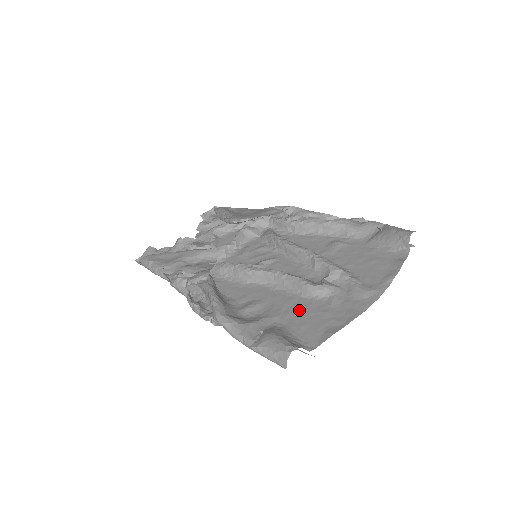
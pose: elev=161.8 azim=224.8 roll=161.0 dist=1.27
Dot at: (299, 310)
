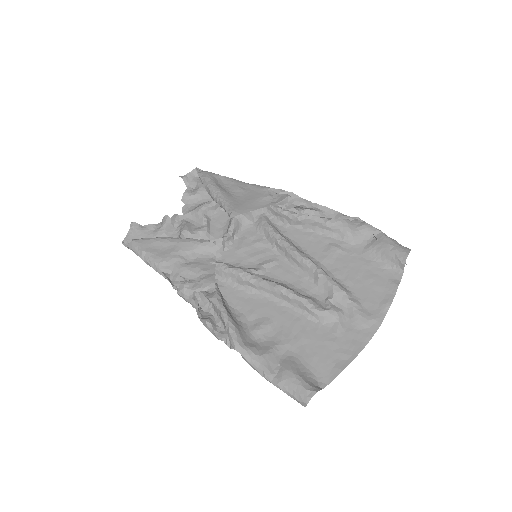
Dot at: (308, 336)
